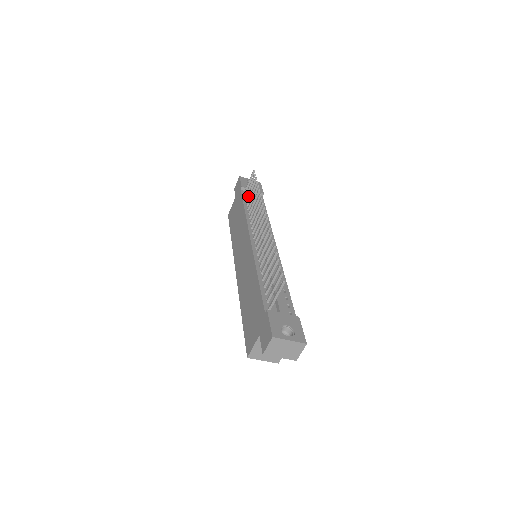
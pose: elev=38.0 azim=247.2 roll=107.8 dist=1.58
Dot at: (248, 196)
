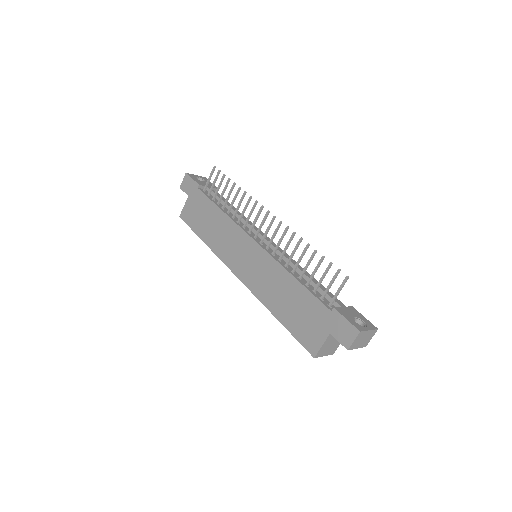
Dot at: (215, 194)
